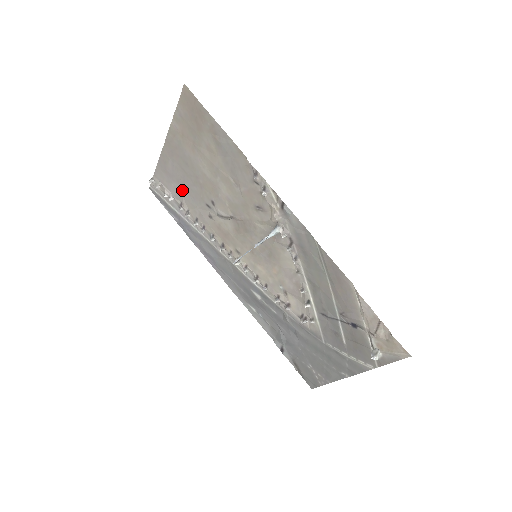
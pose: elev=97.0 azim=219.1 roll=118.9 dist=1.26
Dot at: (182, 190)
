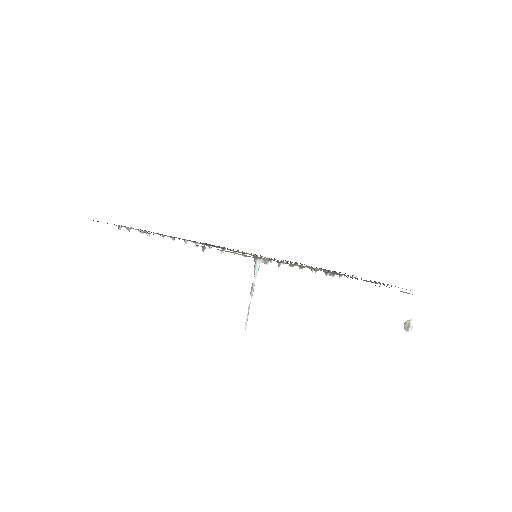
Dot at: occluded
